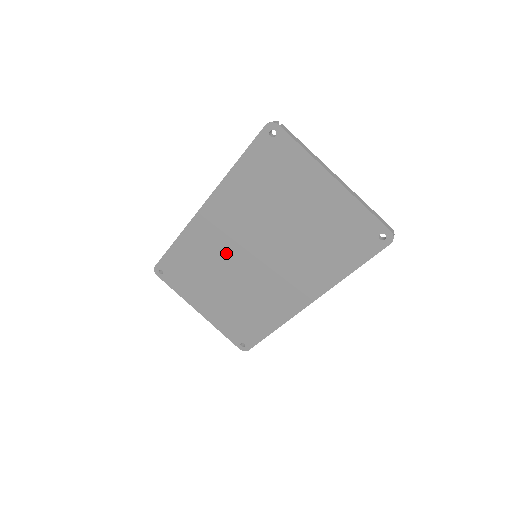
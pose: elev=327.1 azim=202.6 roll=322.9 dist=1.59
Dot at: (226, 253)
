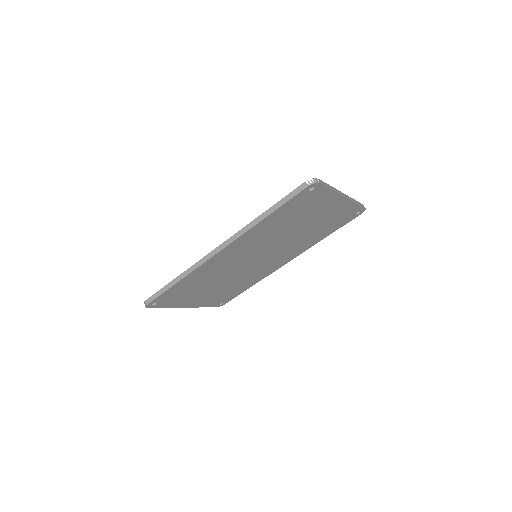
Dot at: (231, 266)
